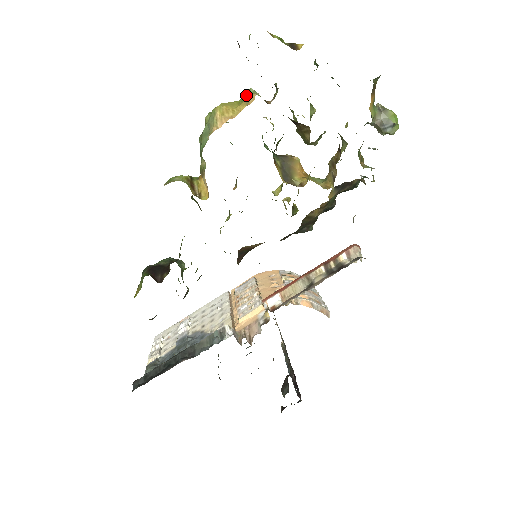
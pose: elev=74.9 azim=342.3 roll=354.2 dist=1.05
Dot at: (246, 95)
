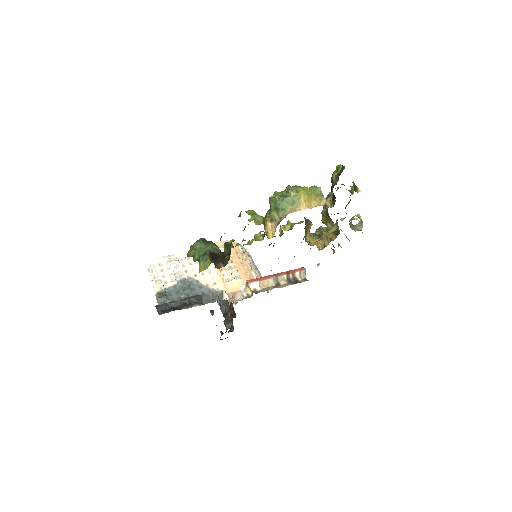
Dot at: (316, 190)
